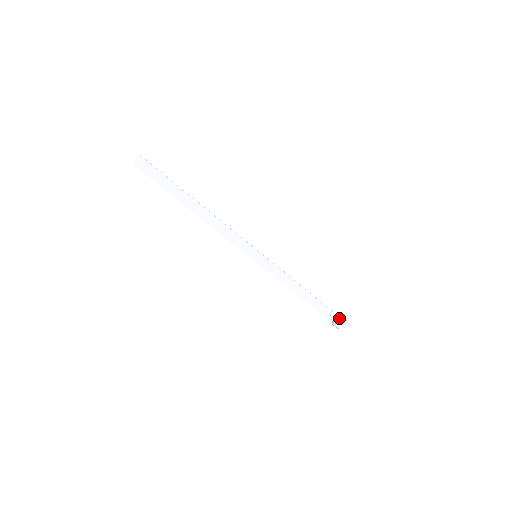
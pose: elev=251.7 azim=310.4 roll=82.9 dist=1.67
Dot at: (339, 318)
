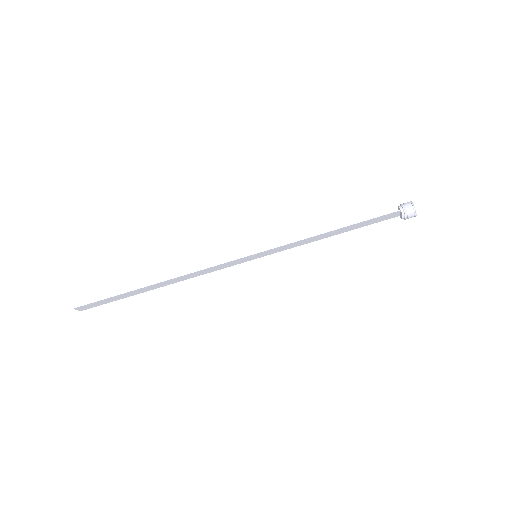
Dot at: (404, 212)
